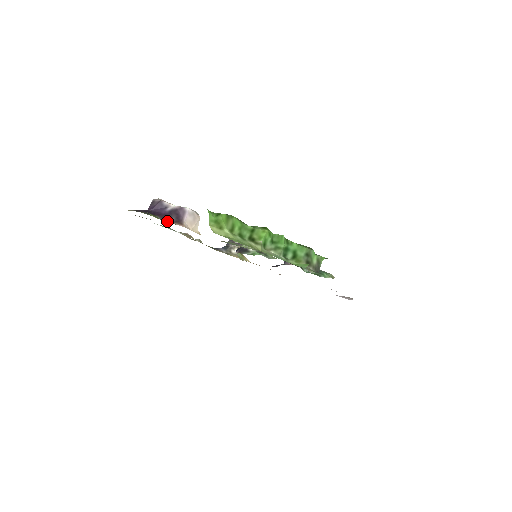
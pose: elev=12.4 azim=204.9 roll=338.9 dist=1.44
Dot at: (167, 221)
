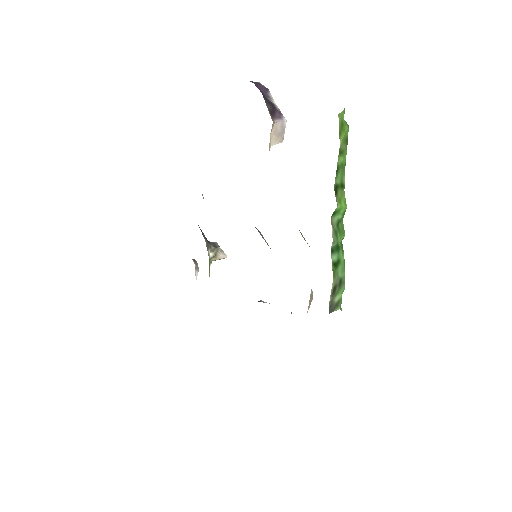
Dot at: (264, 99)
